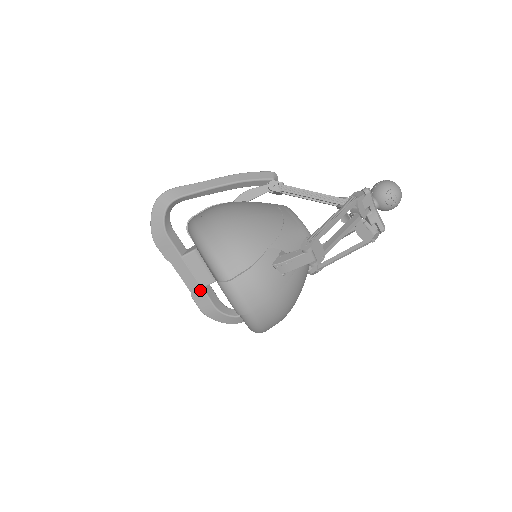
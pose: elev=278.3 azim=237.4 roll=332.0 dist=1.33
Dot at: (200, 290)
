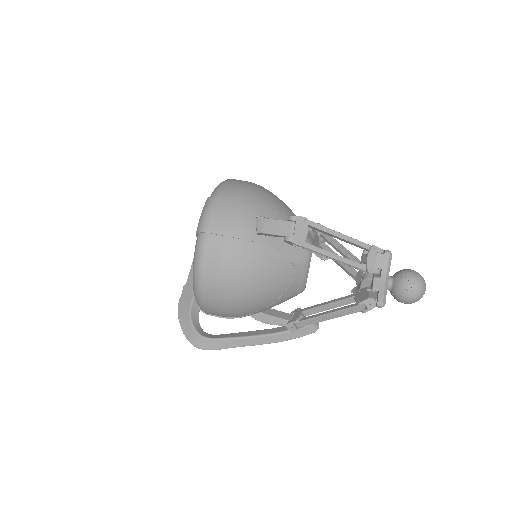
Dot at: occluded
